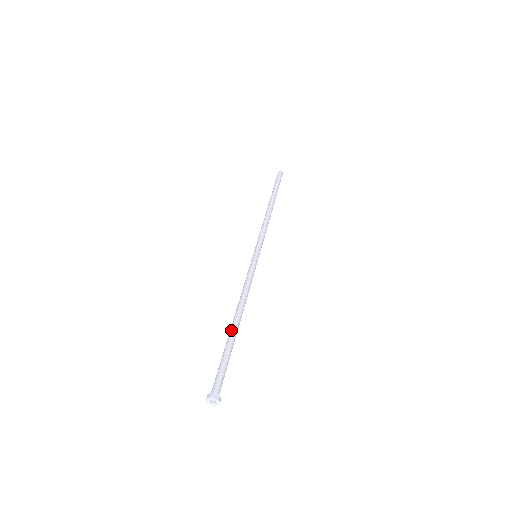
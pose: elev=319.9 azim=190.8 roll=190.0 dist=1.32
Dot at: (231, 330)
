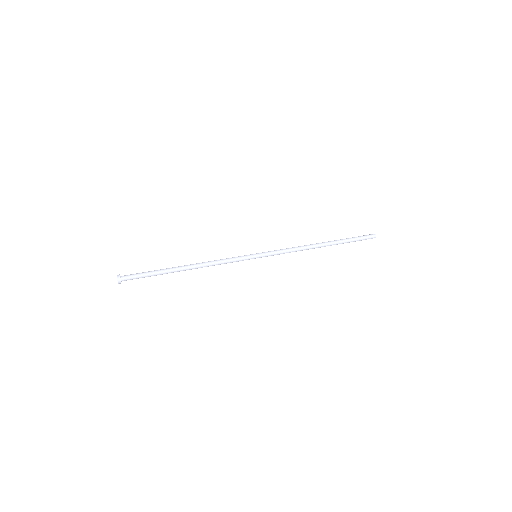
Dot at: (174, 268)
